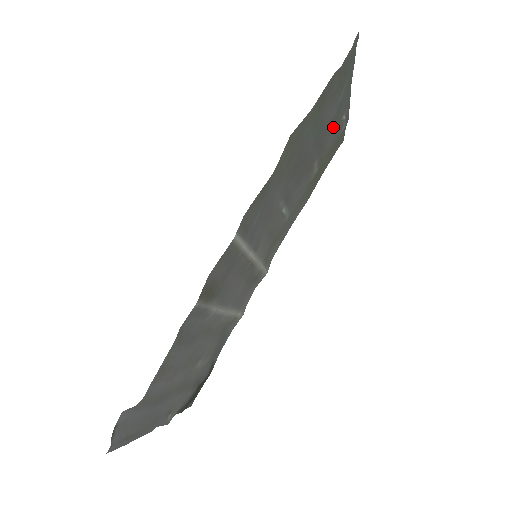
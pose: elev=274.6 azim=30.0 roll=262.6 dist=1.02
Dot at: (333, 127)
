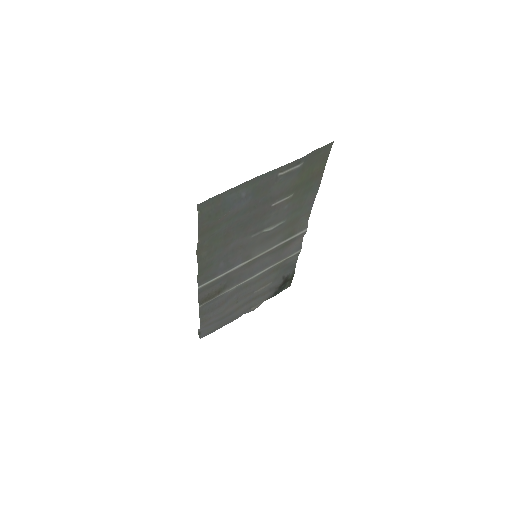
Dot at: (271, 187)
